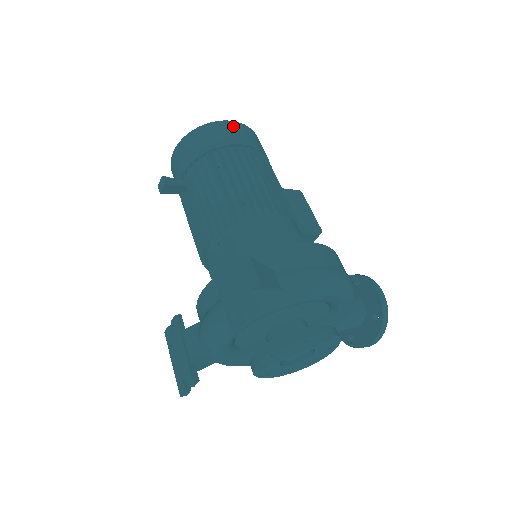
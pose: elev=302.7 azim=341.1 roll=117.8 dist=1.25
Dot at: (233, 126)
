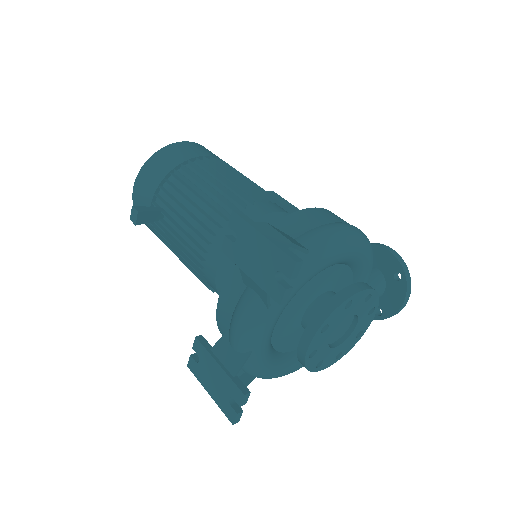
Dot at: (187, 145)
